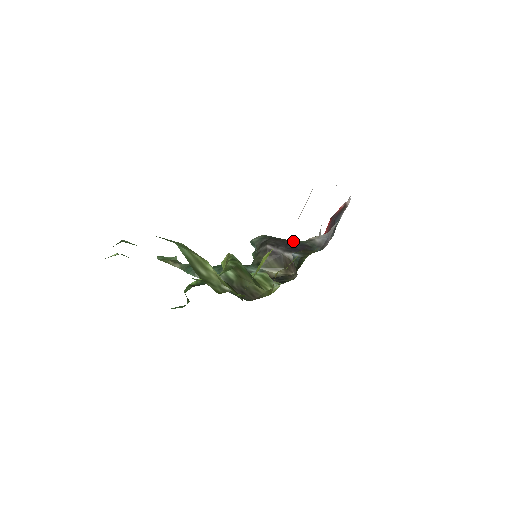
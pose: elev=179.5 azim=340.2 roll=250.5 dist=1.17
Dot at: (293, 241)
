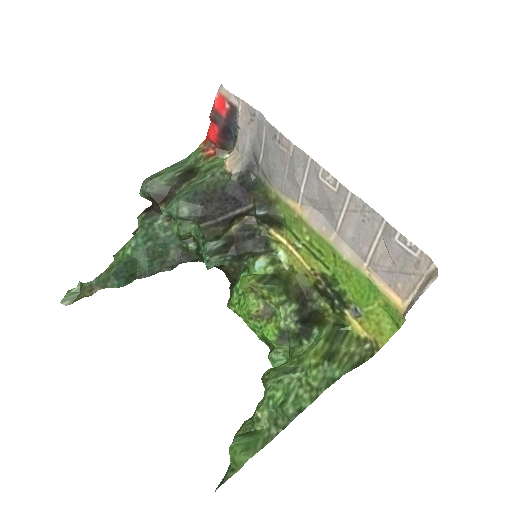
Dot at: (213, 183)
